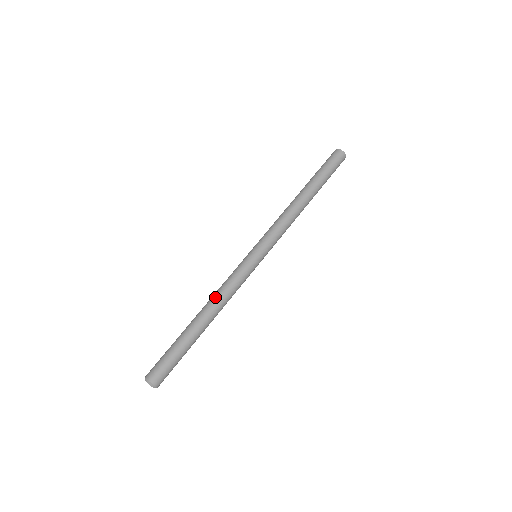
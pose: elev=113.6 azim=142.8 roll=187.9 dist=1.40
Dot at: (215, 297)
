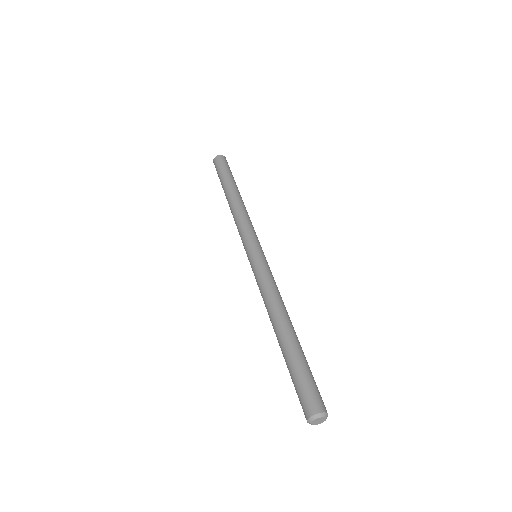
Dot at: (268, 305)
